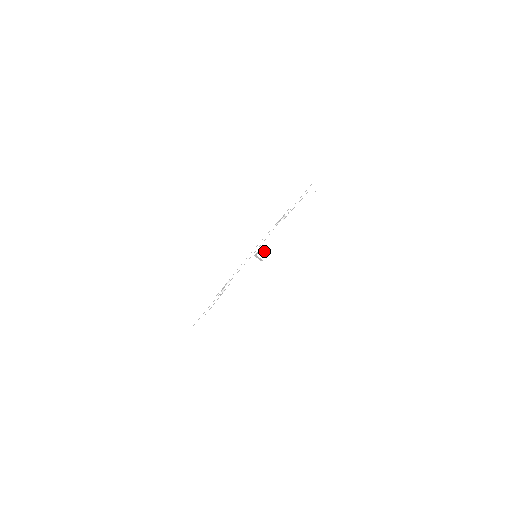
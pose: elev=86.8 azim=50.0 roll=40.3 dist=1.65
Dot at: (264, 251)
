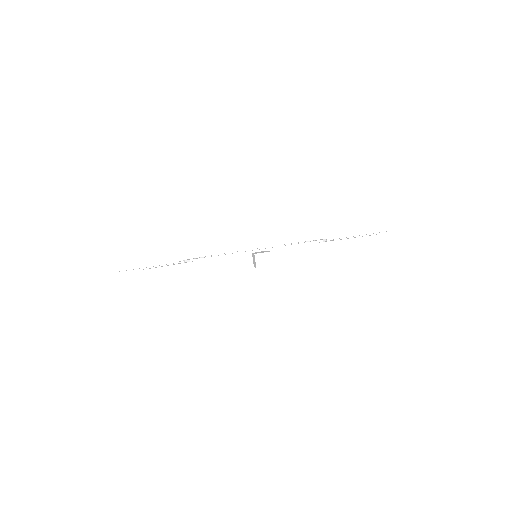
Dot at: (142, 274)
